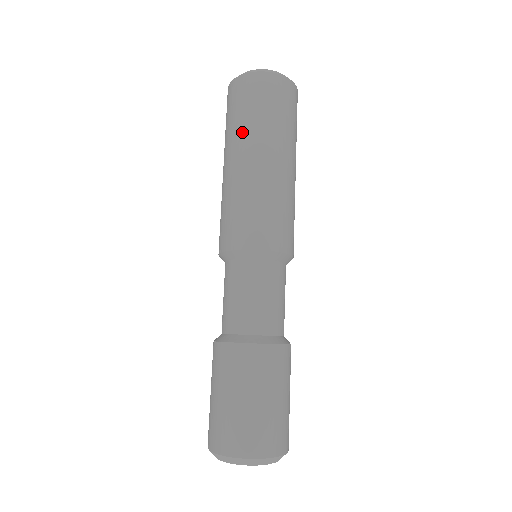
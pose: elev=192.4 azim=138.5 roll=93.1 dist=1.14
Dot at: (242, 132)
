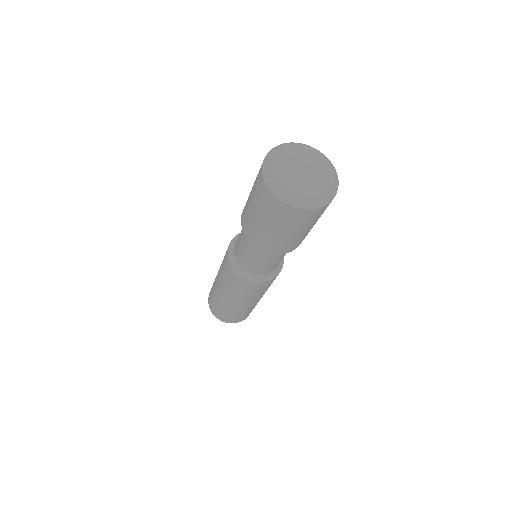
Dot at: occluded
